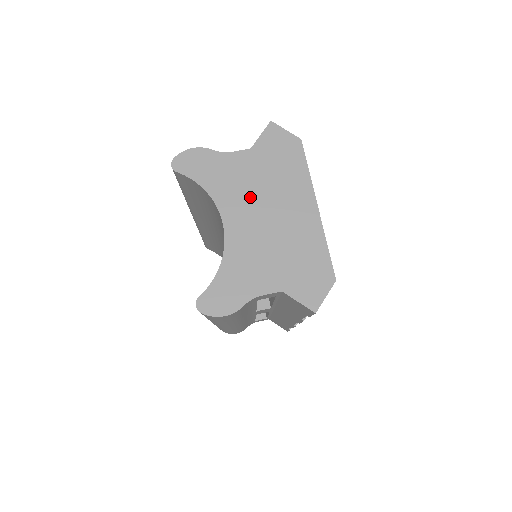
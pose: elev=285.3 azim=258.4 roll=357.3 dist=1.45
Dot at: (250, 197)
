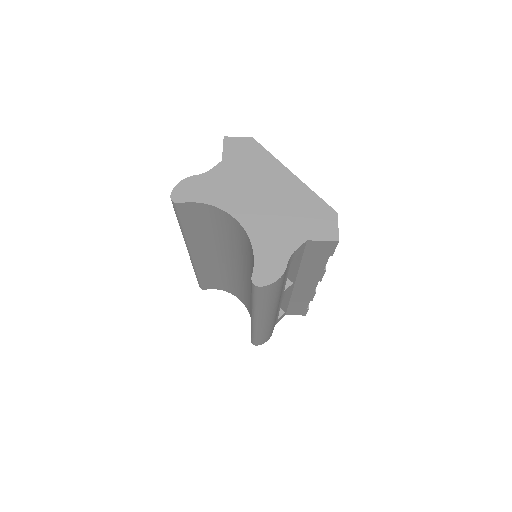
Dot at: (243, 192)
